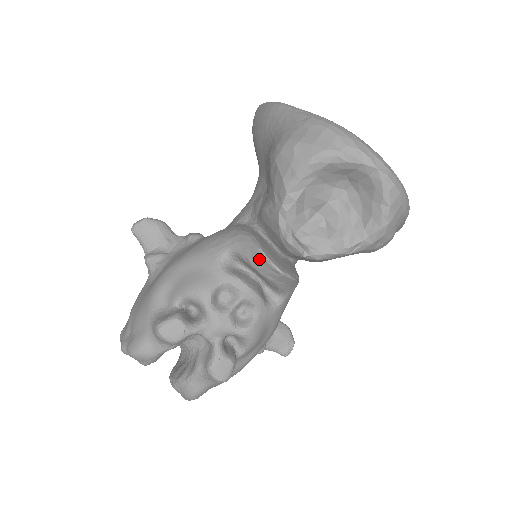
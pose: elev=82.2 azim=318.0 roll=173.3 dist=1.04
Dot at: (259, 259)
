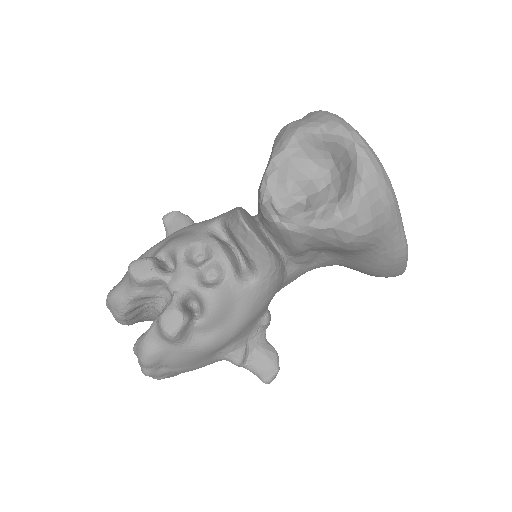
Dot at: (235, 218)
